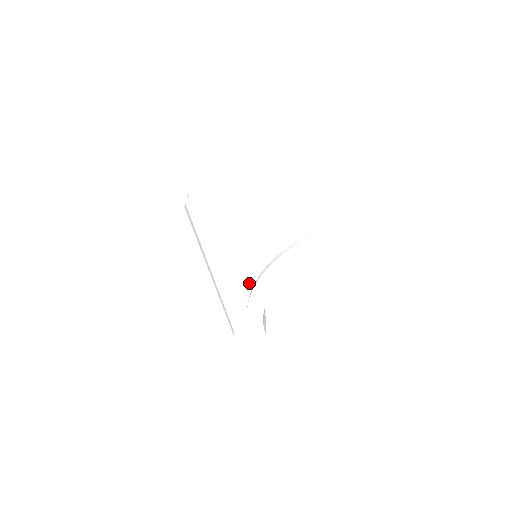
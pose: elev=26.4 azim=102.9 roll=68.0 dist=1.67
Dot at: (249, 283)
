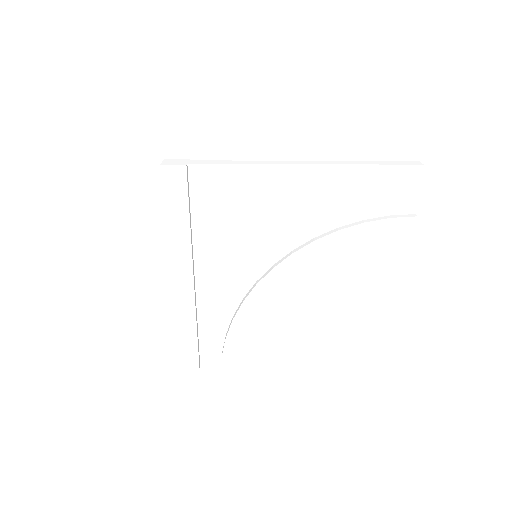
Dot at: (239, 294)
